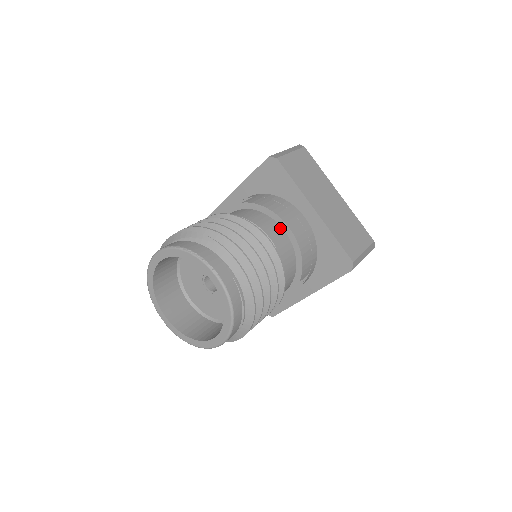
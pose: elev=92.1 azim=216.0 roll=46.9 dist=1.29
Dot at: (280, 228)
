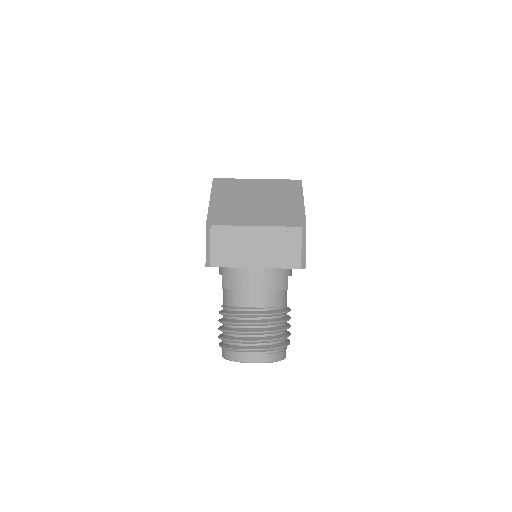
Dot at: (252, 292)
